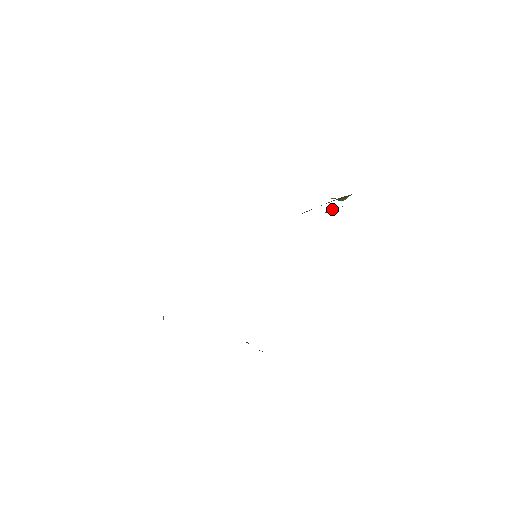
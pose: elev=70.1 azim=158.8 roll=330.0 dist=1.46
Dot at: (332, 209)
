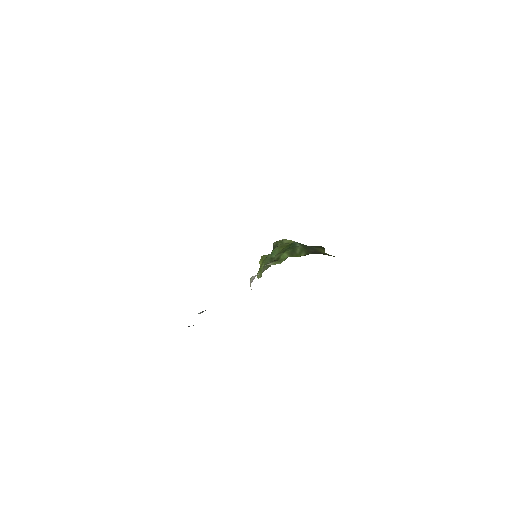
Dot at: occluded
